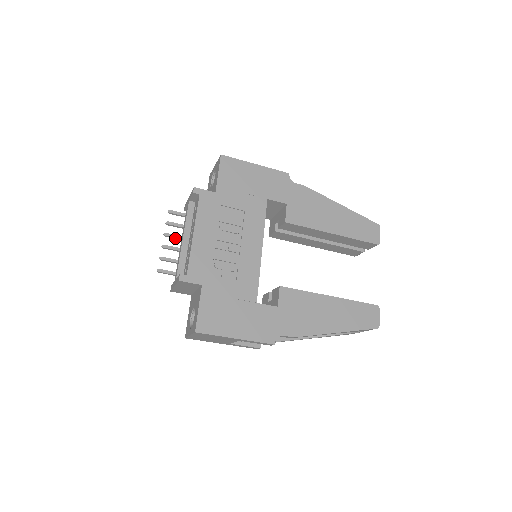
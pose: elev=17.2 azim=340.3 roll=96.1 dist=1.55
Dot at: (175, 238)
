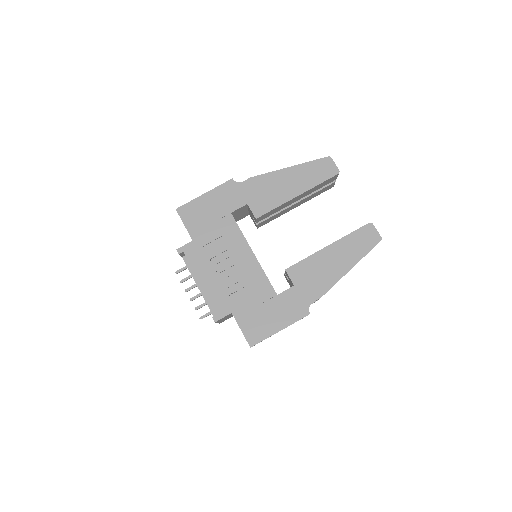
Dot at: (194, 287)
